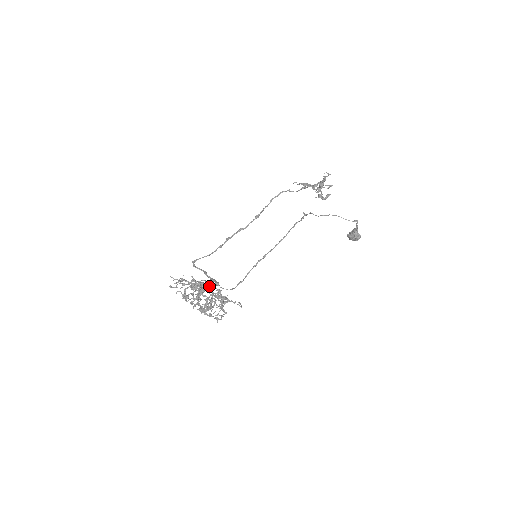
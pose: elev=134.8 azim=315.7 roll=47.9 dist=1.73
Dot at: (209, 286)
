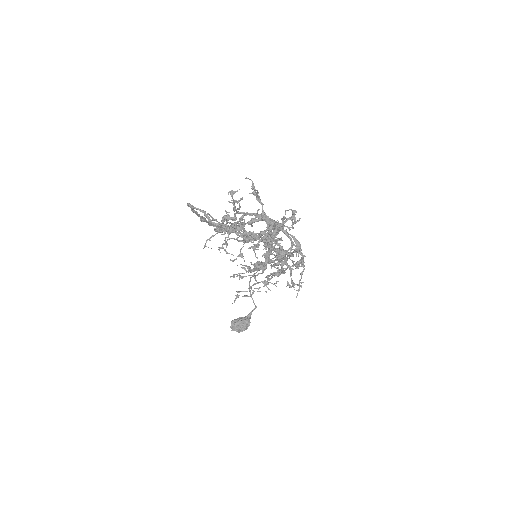
Dot at: occluded
